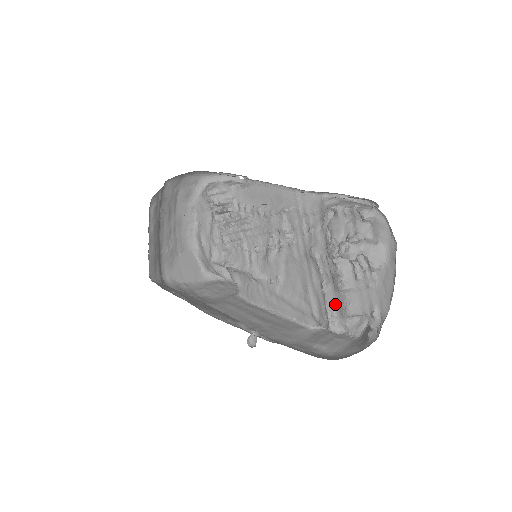
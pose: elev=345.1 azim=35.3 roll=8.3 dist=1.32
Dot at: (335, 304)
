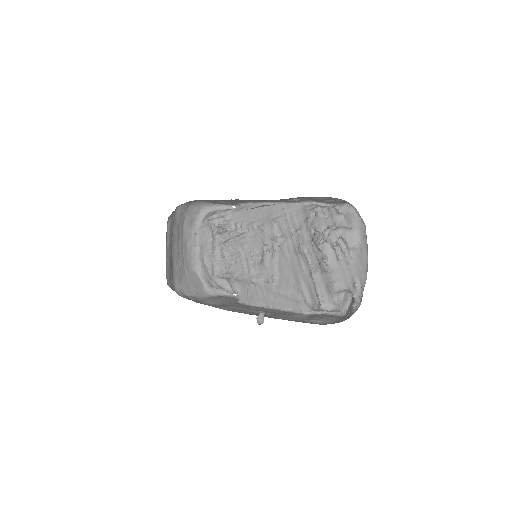
Dot at: (323, 286)
